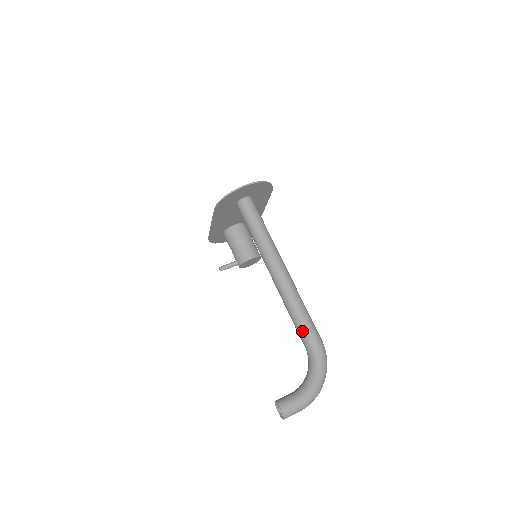
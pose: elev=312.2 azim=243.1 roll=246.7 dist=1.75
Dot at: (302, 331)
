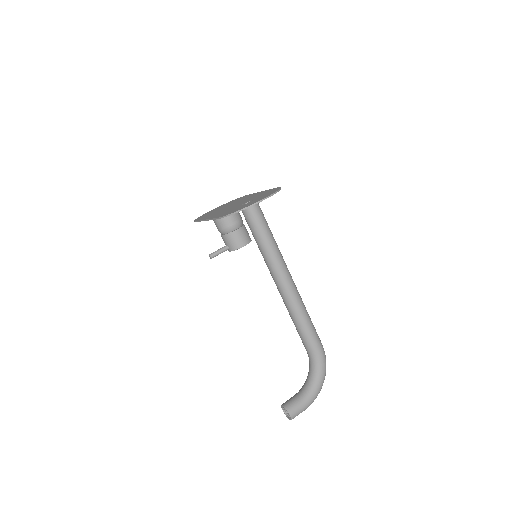
Dot at: (307, 341)
